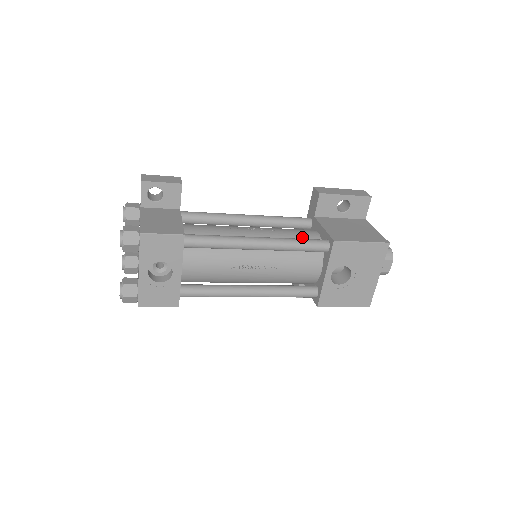
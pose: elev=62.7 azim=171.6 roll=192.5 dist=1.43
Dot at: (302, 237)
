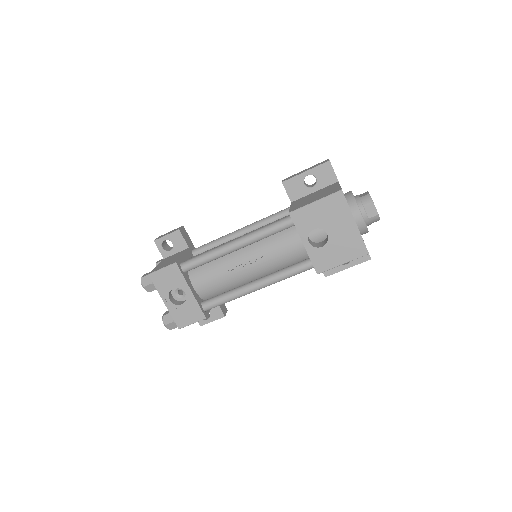
Dot at: occluded
